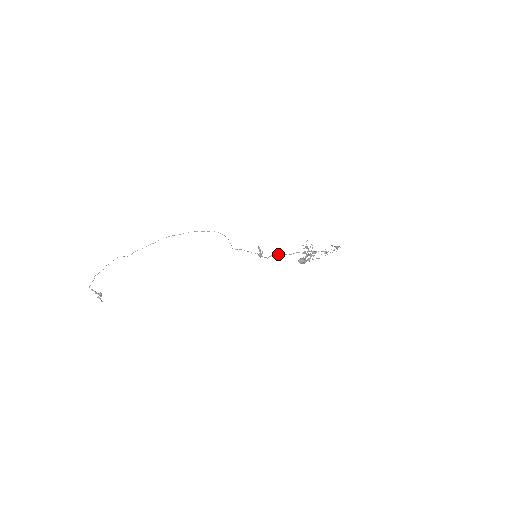
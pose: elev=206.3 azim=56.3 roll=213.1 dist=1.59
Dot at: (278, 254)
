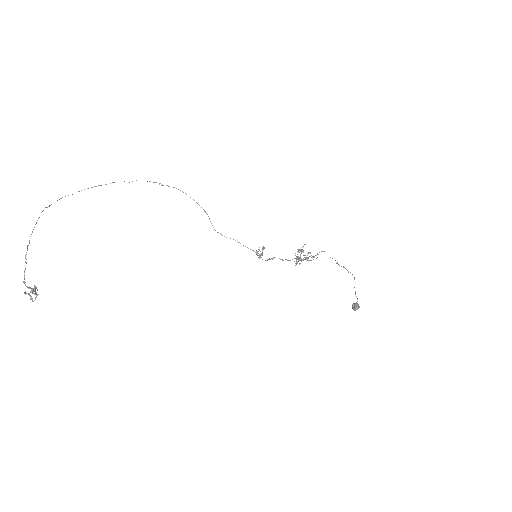
Dot at: (281, 259)
